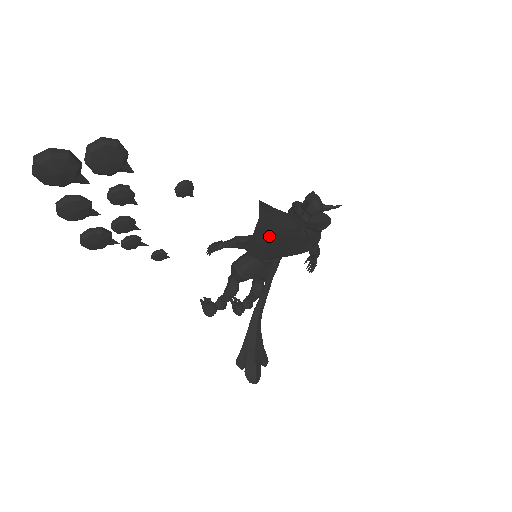
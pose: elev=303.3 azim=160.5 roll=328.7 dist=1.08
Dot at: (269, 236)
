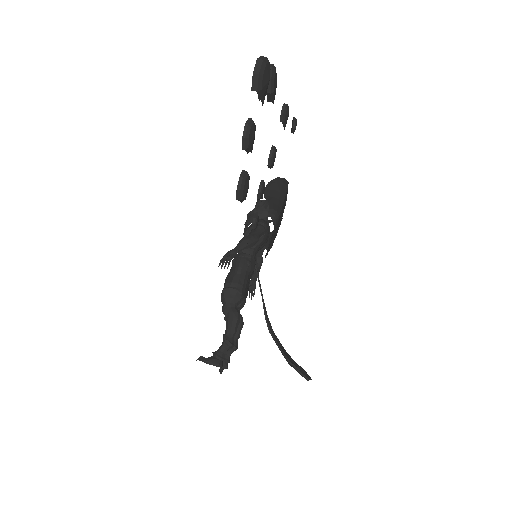
Dot at: occluded
